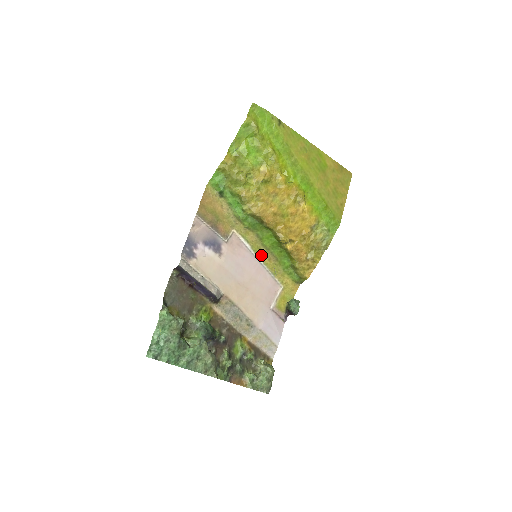
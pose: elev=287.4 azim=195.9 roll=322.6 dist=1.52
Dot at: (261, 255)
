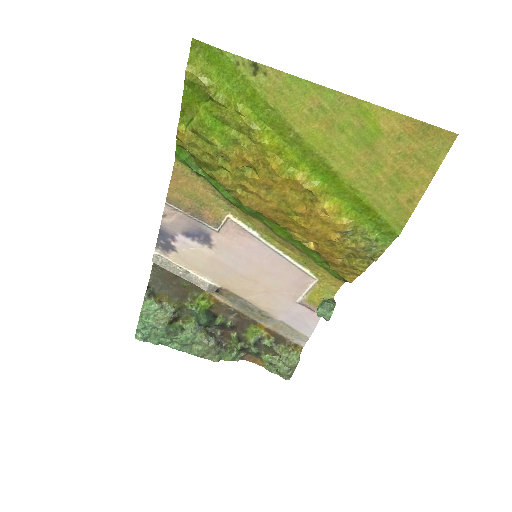
Dot at: (278, 243)
